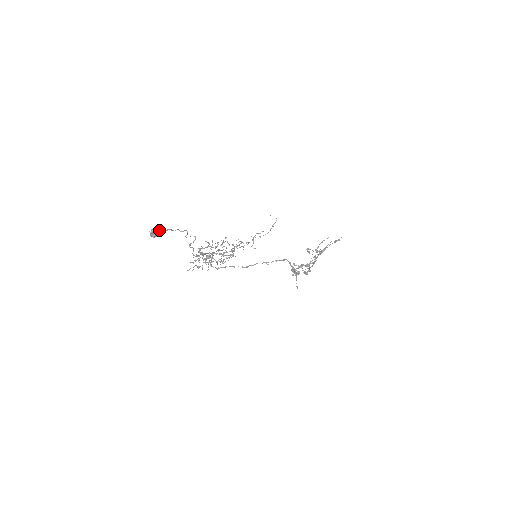
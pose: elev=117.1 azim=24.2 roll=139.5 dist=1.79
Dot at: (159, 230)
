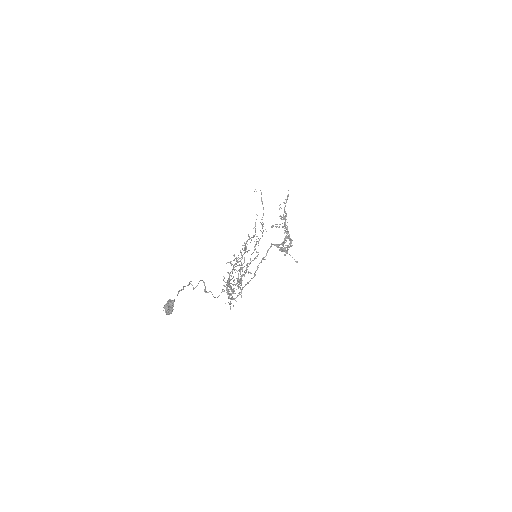
Dot at: (170, 301)
